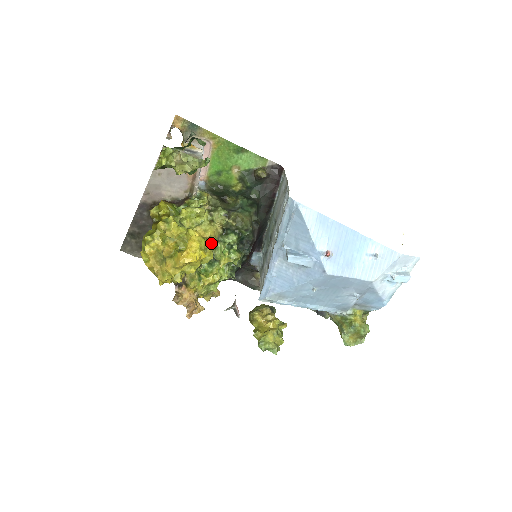
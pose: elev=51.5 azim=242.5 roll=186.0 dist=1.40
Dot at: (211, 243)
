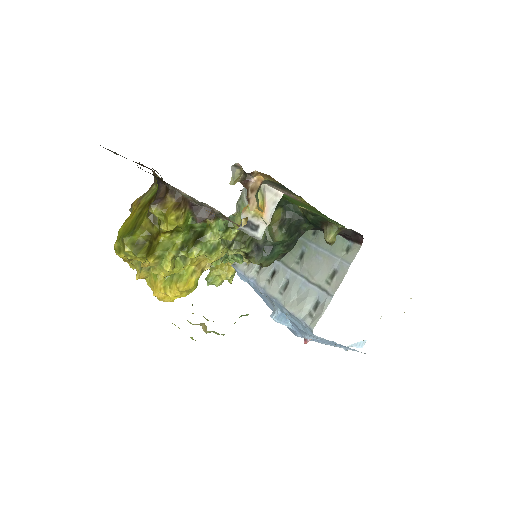
Dot at: (207, 267)
